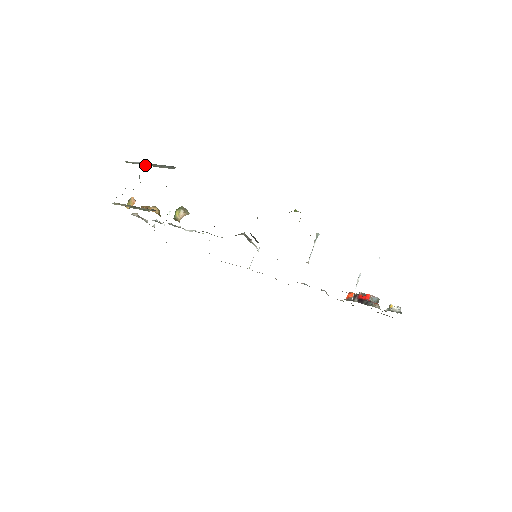
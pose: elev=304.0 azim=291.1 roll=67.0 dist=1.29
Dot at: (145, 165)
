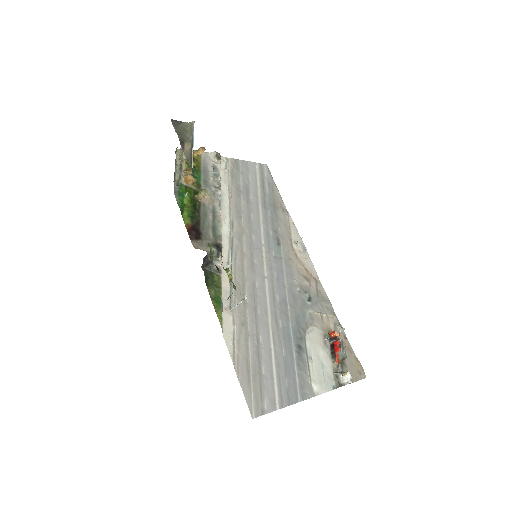
Dot at: (191, 140)
